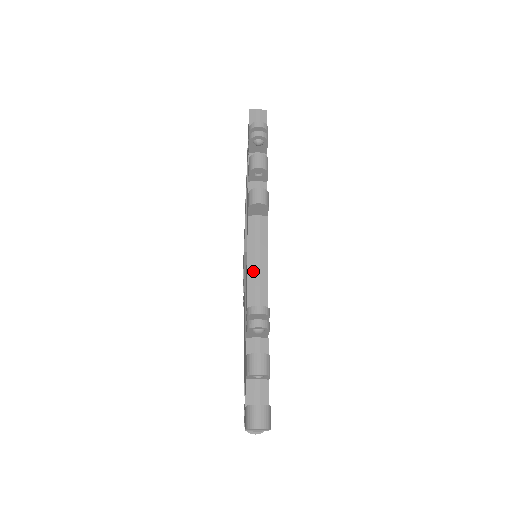
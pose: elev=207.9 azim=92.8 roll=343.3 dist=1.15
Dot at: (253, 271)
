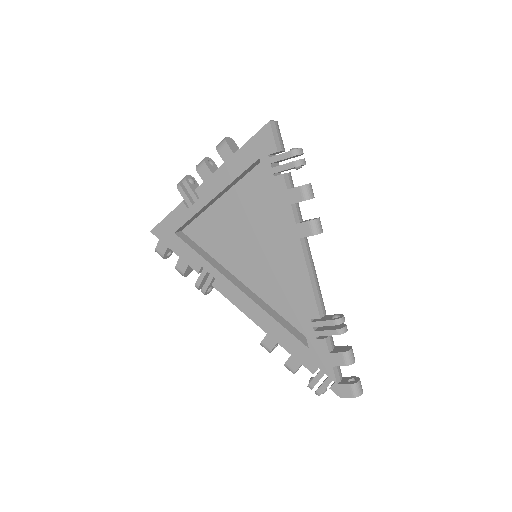
Dot at: (316, 286)
